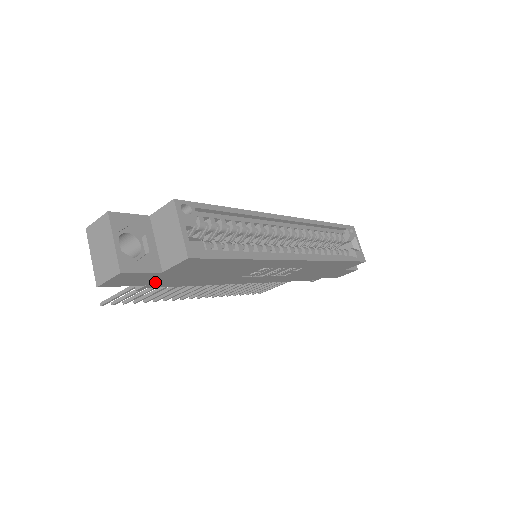
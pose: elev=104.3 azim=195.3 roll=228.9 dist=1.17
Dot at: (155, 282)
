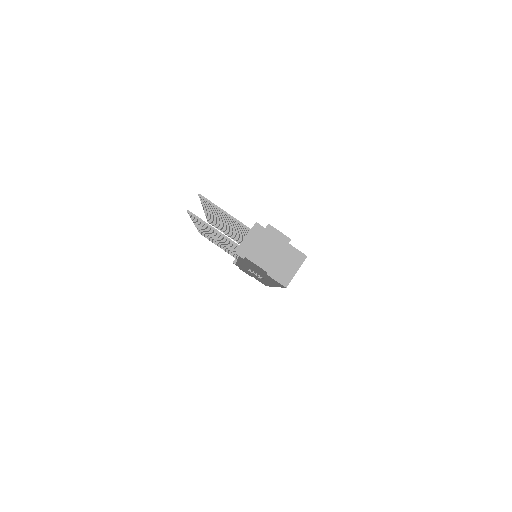
Dot at: occluded
